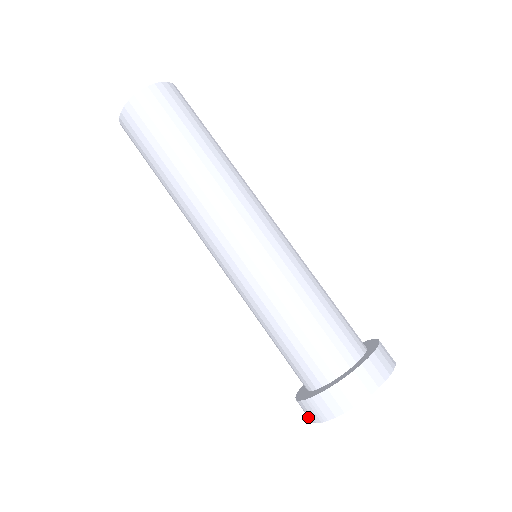
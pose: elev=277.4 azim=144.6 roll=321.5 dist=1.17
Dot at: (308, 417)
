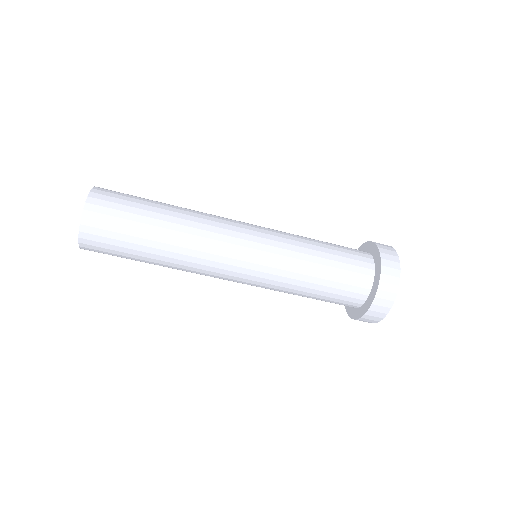
Dot at: occluded
